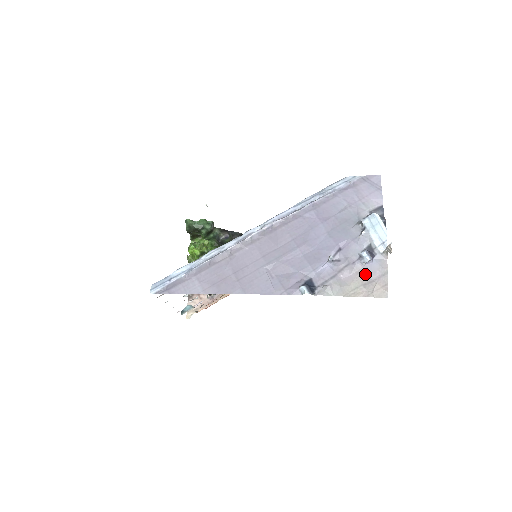
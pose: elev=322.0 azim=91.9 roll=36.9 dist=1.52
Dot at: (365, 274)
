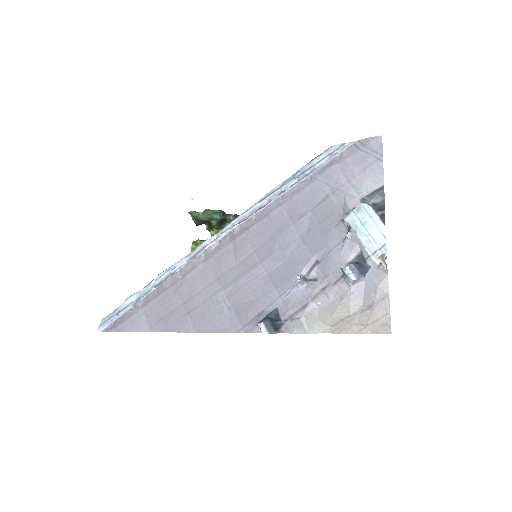
Dot at: (354, 299)
